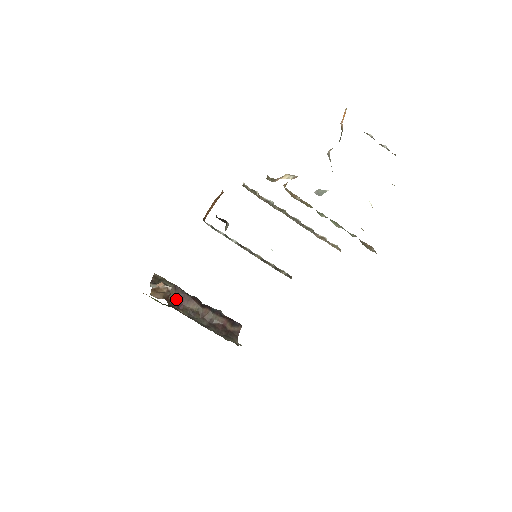
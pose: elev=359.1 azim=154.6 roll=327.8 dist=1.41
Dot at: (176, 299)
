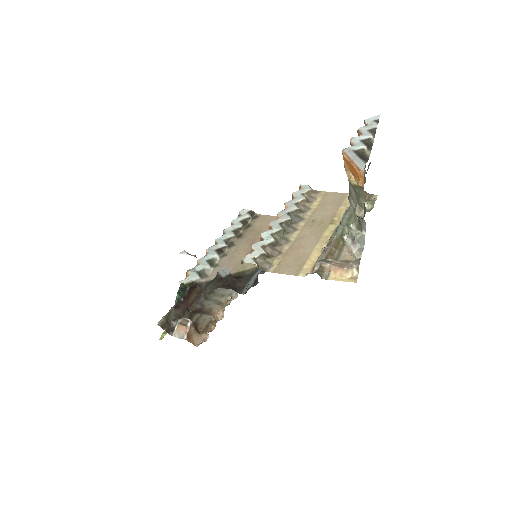
Dot at: (183, 310)
